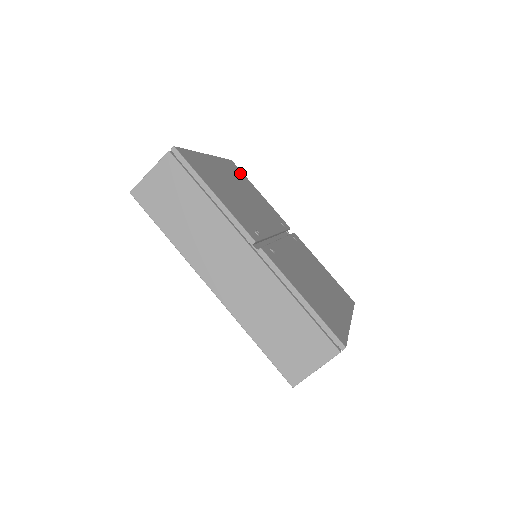
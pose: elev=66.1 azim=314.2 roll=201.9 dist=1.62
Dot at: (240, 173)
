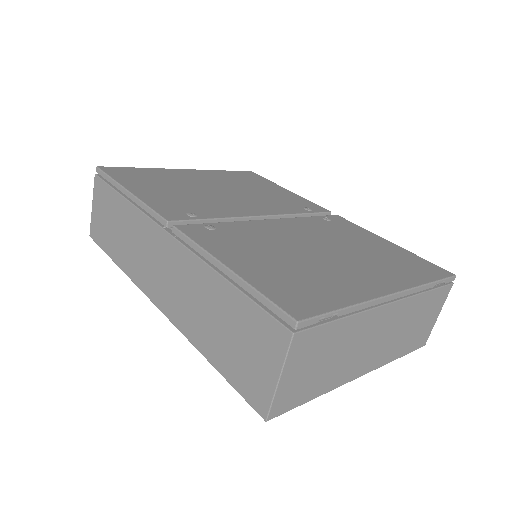
Dot at: (255, 178)
